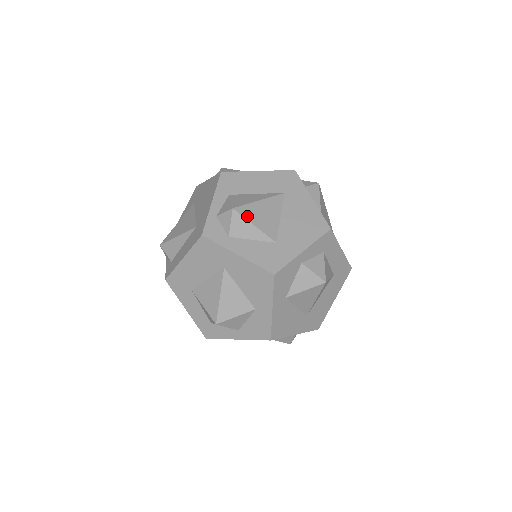
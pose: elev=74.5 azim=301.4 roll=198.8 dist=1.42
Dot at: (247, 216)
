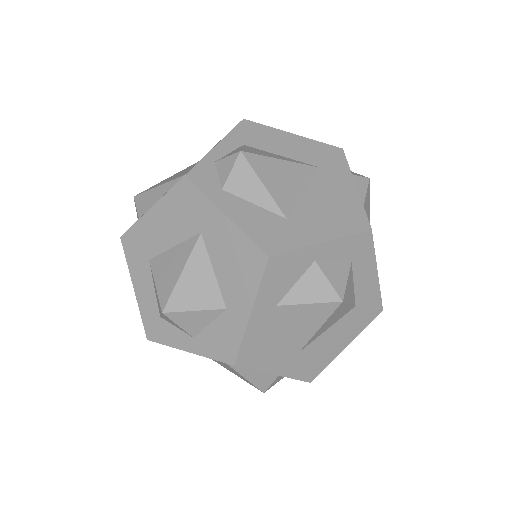
Dot at: (257, 169)
